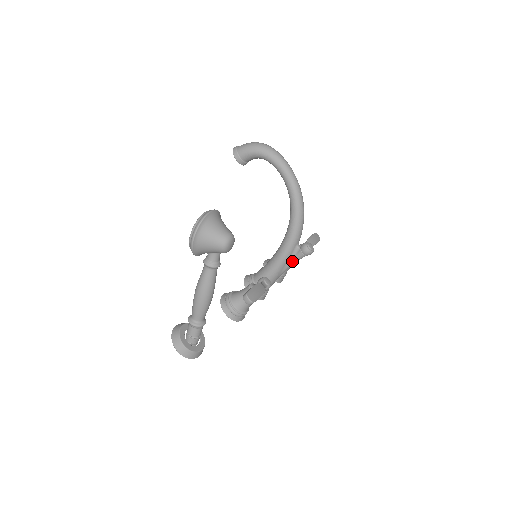
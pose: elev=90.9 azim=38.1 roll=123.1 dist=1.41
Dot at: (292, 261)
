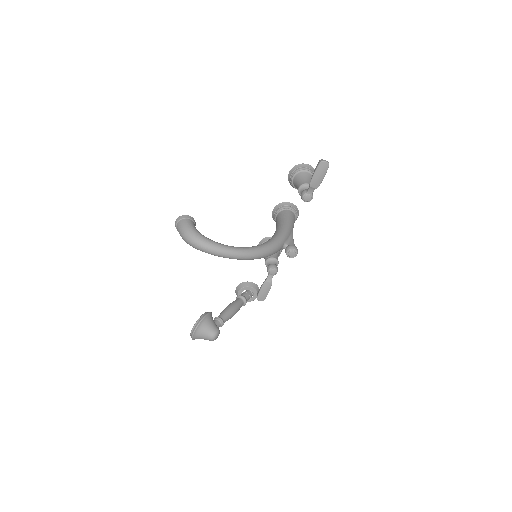
Dot at: occluded
